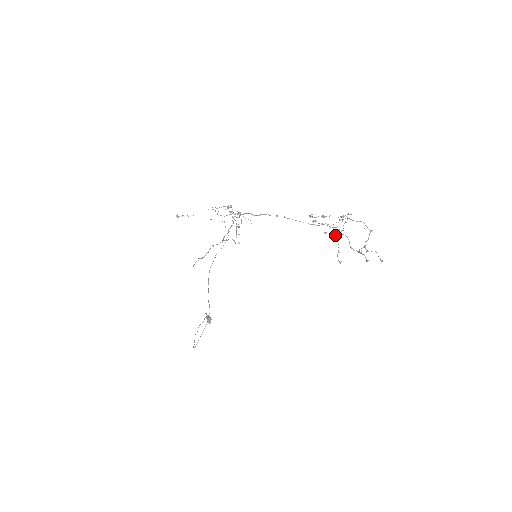
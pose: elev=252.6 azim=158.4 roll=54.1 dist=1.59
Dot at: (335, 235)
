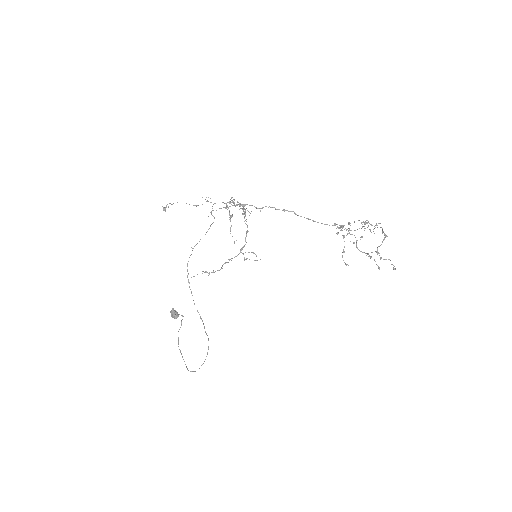
Dot at: occluded
